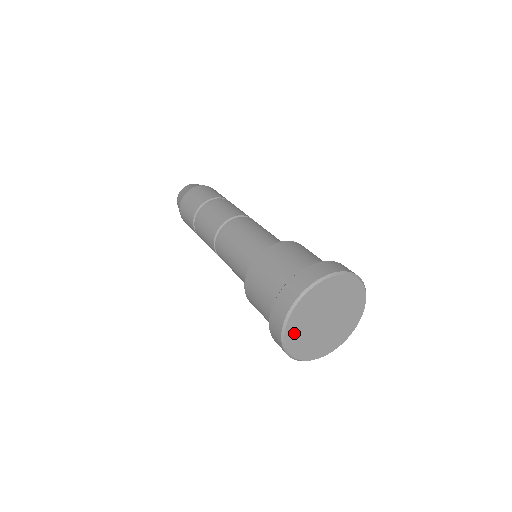
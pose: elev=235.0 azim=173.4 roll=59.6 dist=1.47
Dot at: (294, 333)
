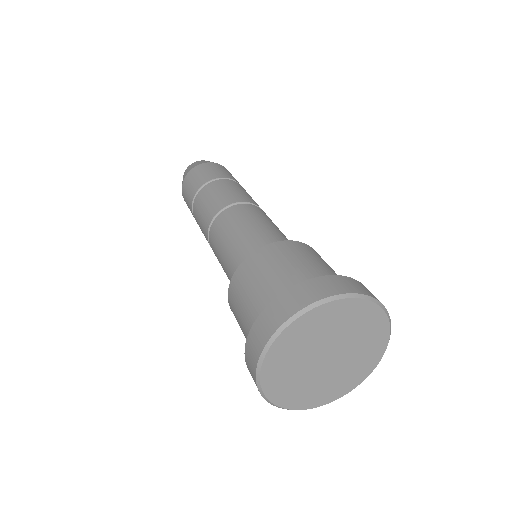
Dot at: (305, 399)
